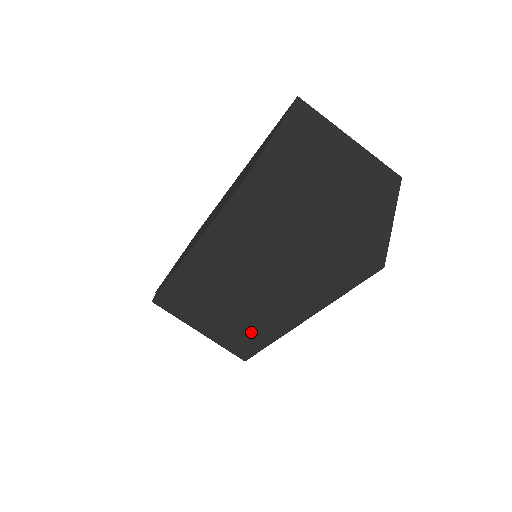
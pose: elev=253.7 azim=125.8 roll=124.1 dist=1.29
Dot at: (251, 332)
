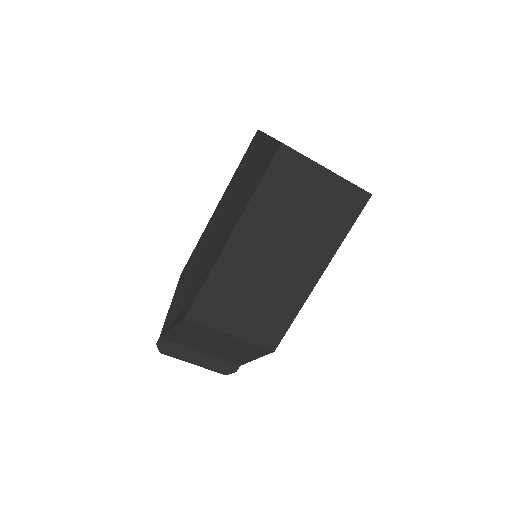
Dot at: (280, 309)
